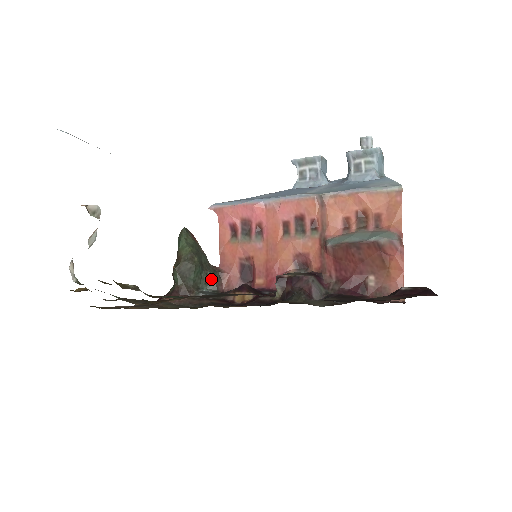
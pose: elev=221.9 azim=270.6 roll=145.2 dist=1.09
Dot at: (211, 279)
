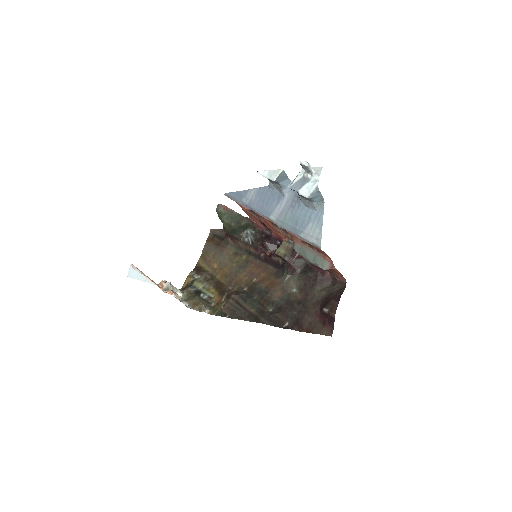
Dot at: (248, 226)
